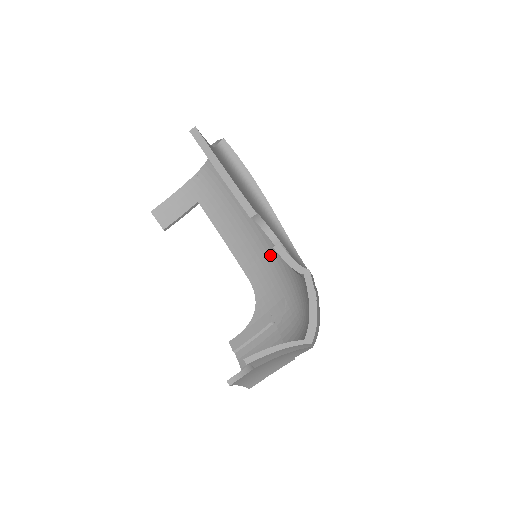
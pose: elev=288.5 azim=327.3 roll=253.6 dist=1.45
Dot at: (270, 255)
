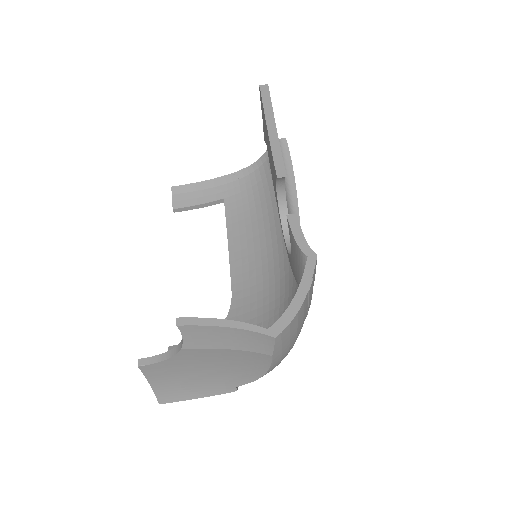
Dot at: (270, 274)
